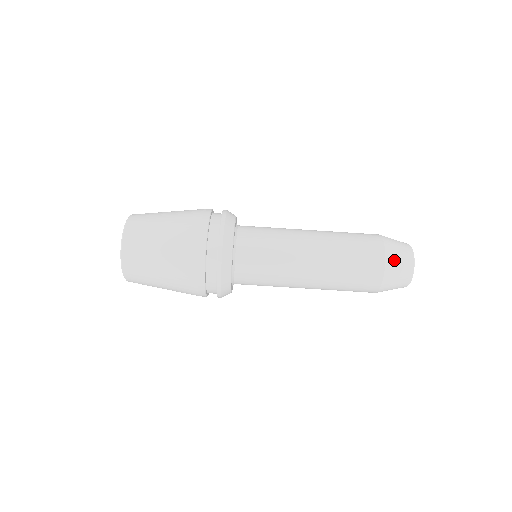
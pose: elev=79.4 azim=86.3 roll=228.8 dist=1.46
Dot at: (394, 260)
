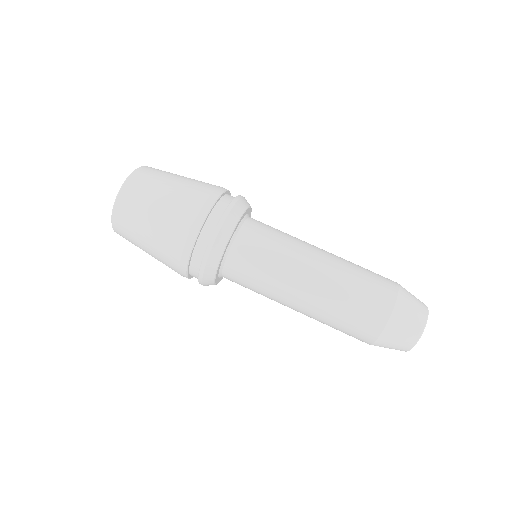
Dot at: (407, 298)
